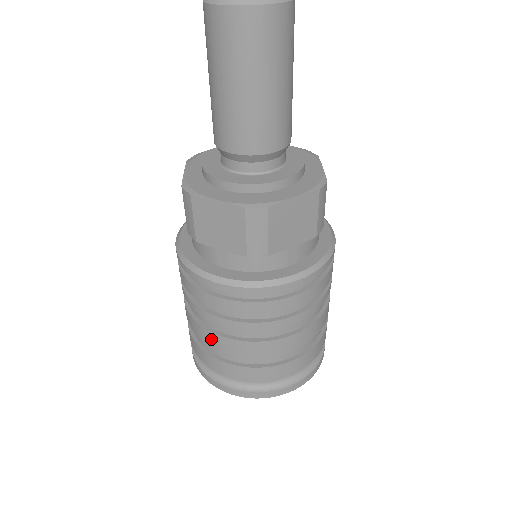
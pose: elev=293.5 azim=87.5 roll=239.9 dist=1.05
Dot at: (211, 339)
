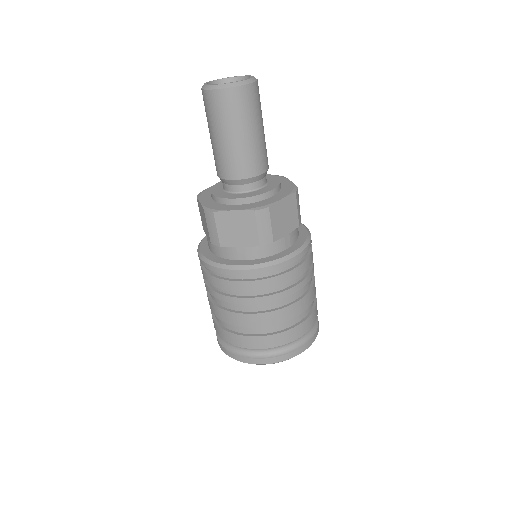
Dot at: occluded
